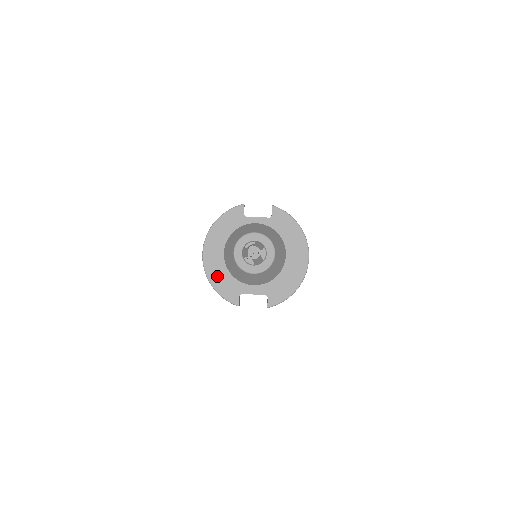
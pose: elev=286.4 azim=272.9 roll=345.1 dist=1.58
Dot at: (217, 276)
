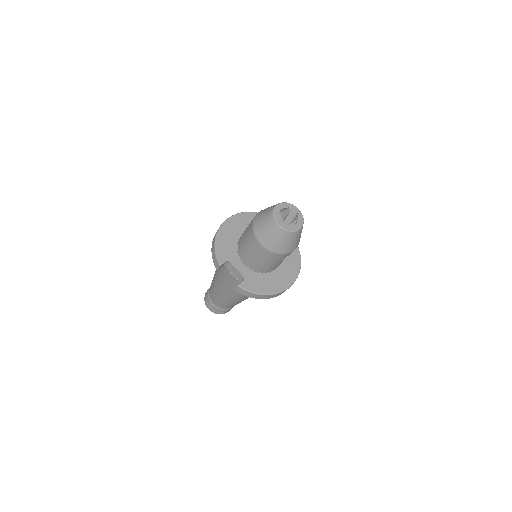
Dot at: (225, 237)
